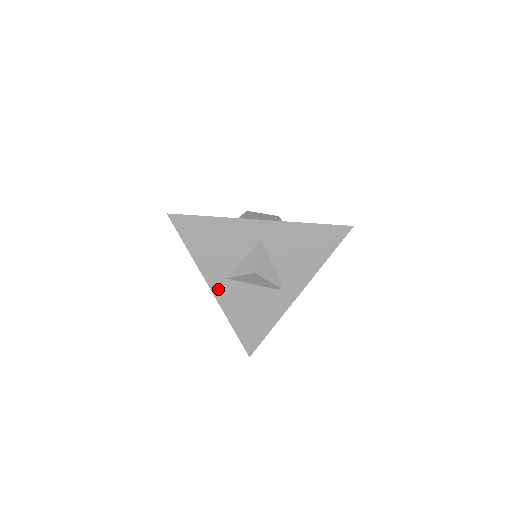
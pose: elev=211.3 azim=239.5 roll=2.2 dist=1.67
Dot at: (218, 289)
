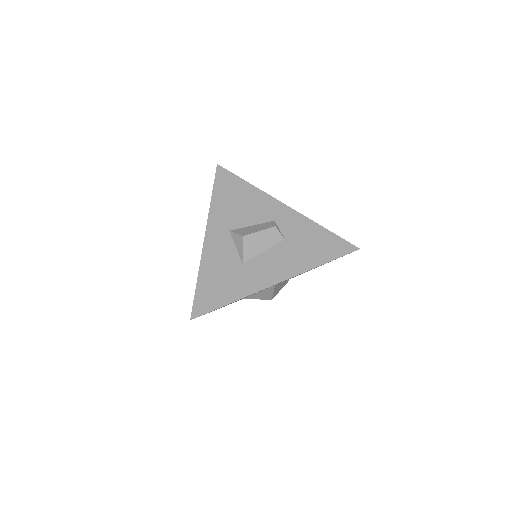
Dot at: occluded
